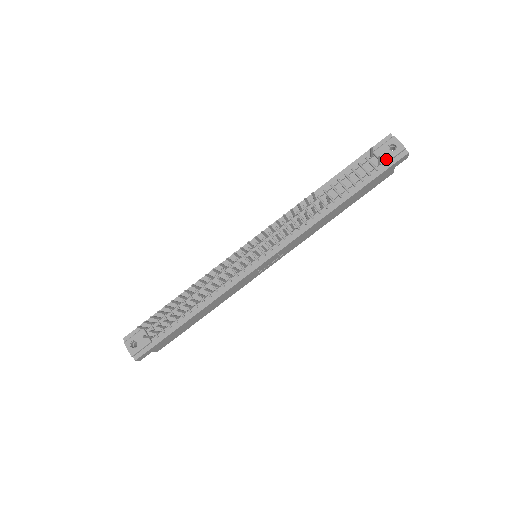
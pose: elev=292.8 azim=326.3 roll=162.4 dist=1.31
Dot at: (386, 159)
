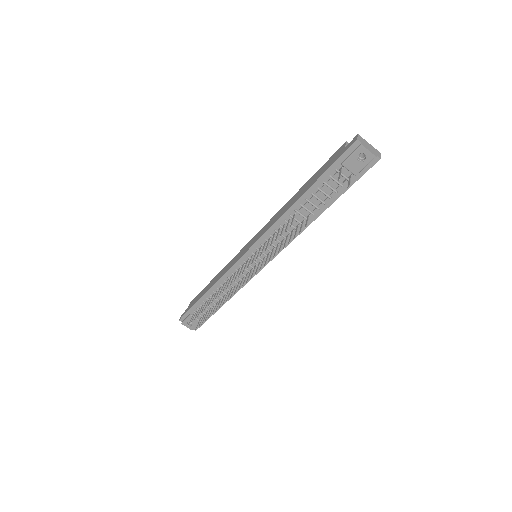
Dot at: (357, 171)
